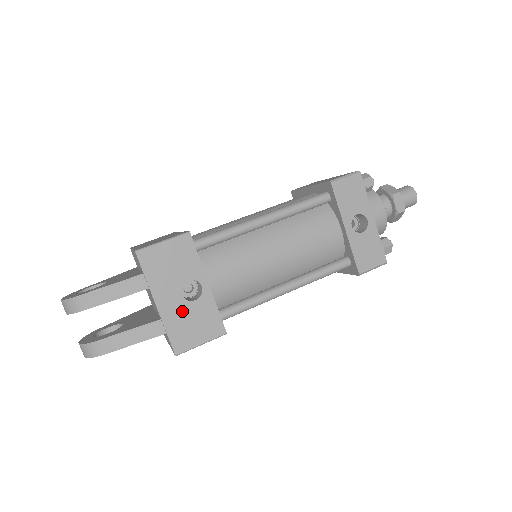
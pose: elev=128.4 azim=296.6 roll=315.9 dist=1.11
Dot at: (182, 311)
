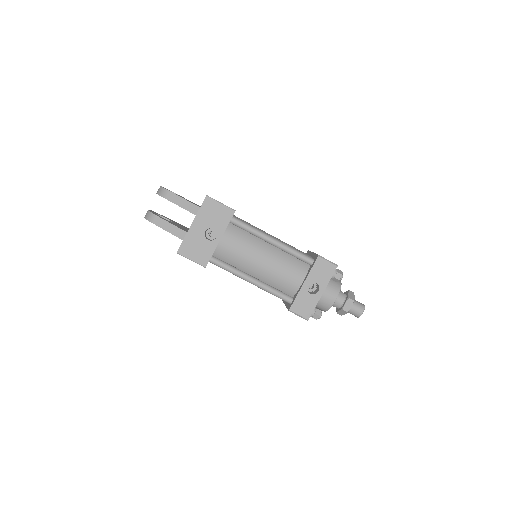
Dot at: (198, 238)
